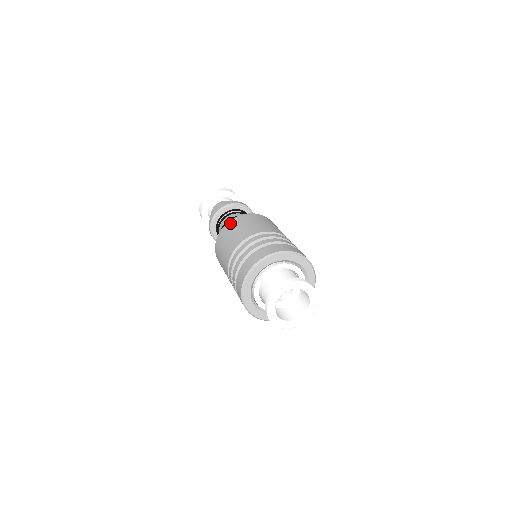
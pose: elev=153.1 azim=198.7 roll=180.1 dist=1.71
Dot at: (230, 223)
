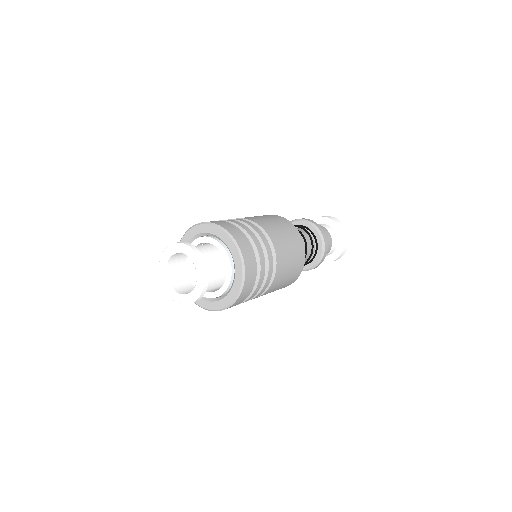
Dot at: (284, 219)
